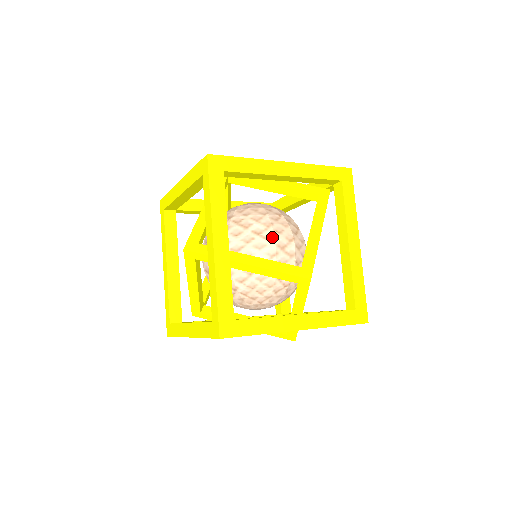
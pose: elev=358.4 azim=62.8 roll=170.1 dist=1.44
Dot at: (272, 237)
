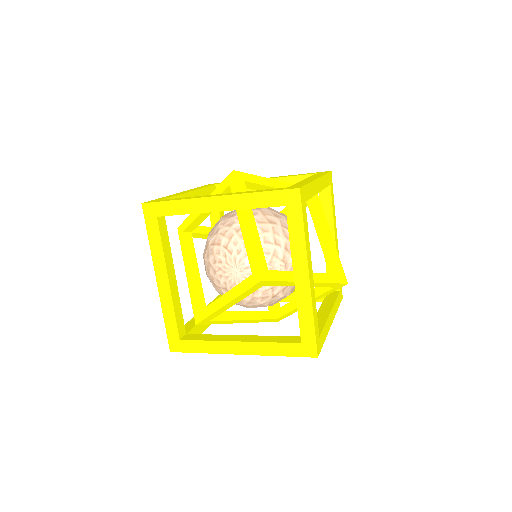
Dot at: occluded
